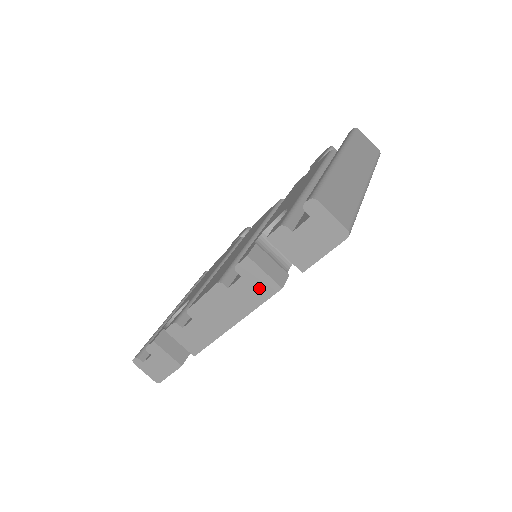
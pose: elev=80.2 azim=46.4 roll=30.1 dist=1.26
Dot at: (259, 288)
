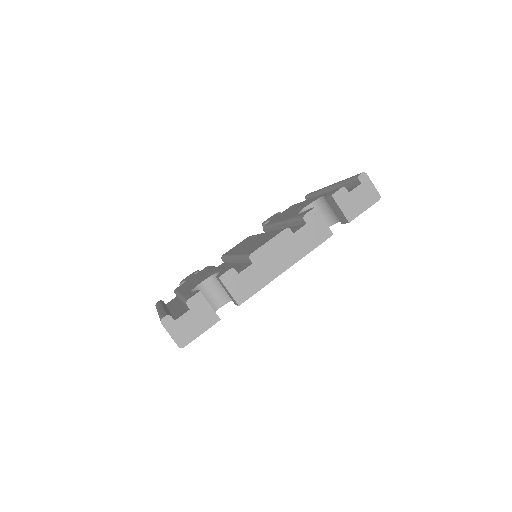
Dot at: (317, 234)
